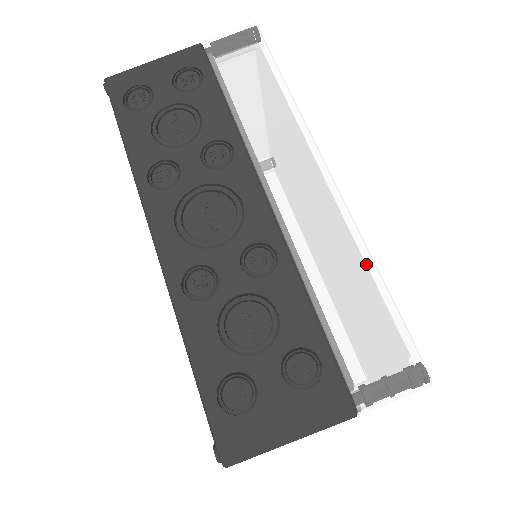
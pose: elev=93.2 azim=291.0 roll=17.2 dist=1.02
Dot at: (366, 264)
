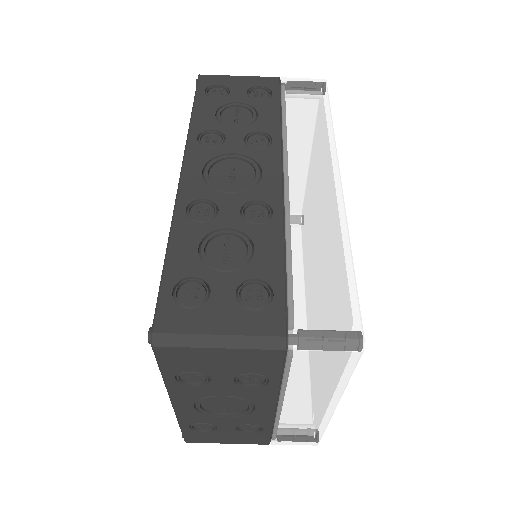
Dot at: (343, 244)
